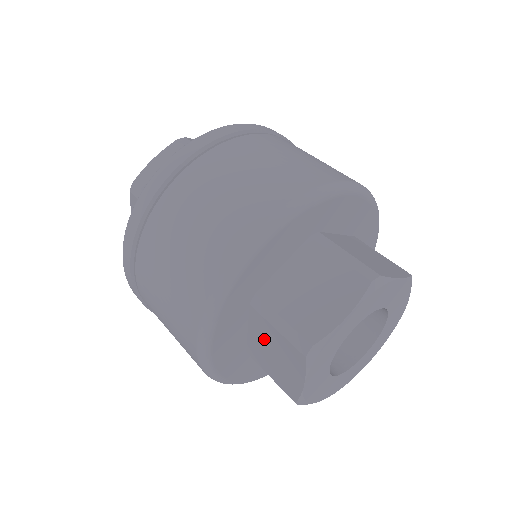
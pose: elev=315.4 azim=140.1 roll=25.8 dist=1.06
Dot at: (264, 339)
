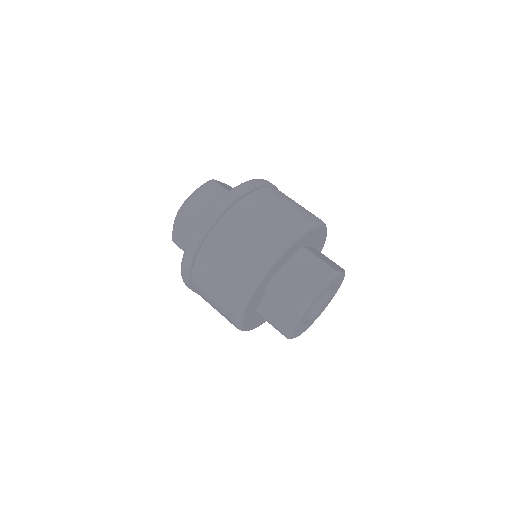
Dot at: (274, 302)
